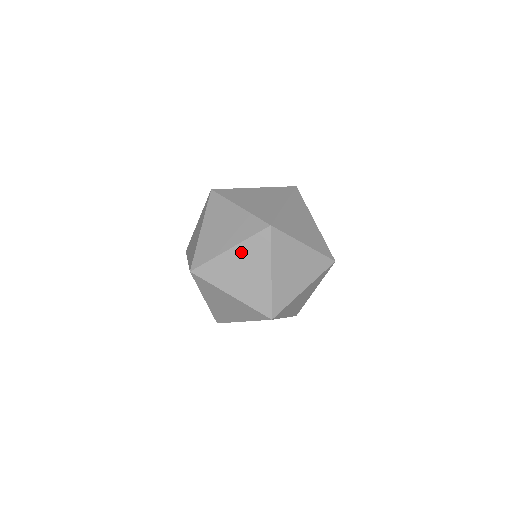
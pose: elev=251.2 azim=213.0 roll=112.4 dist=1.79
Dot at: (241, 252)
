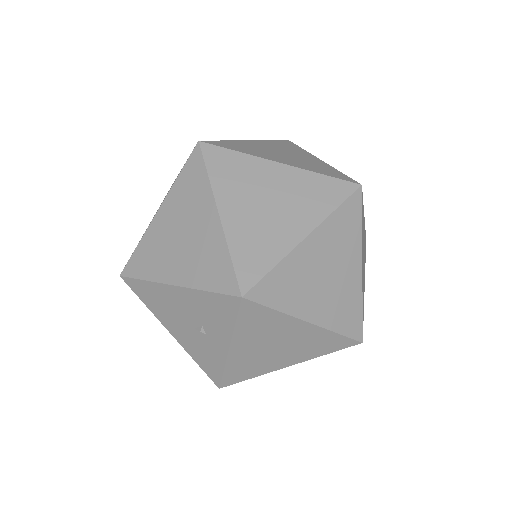
Dot at: (323, 239)
